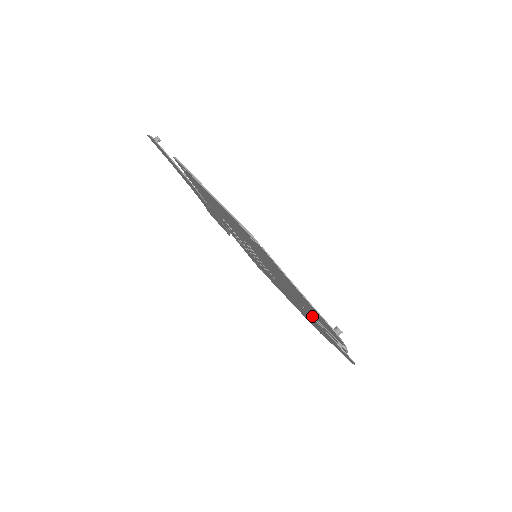
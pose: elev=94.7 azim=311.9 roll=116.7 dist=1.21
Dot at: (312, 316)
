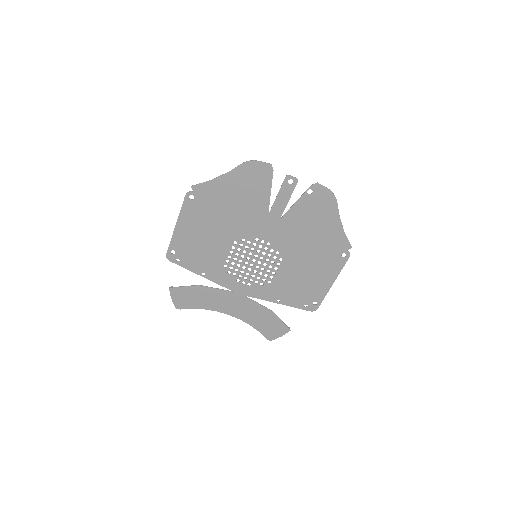
Dot at: (281, 208)
